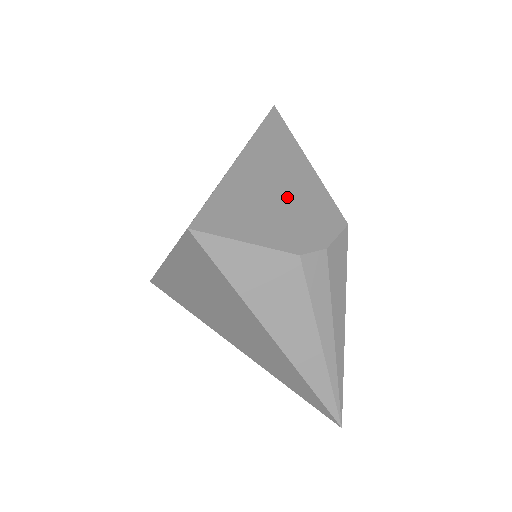
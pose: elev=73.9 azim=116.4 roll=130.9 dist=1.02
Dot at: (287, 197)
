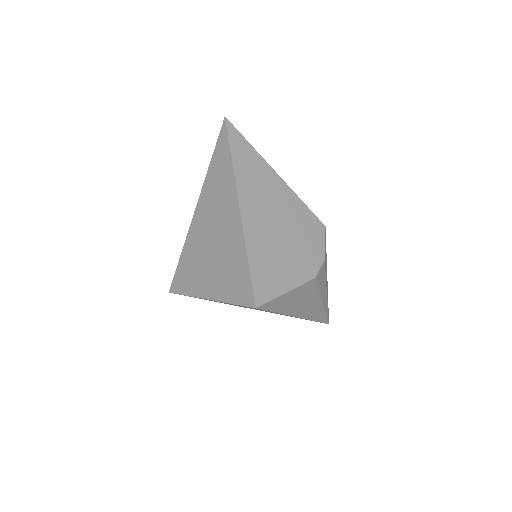
Dot at: (286, 229)
